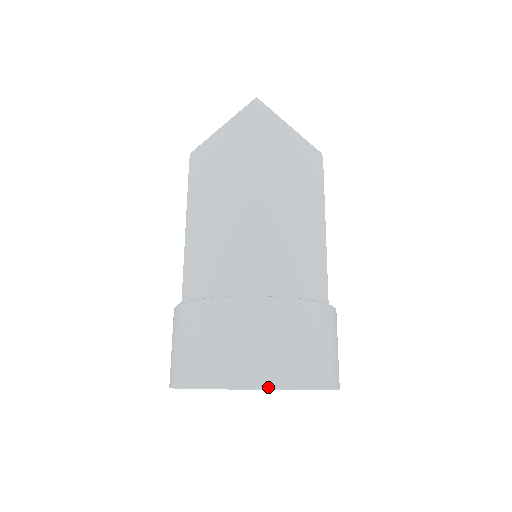
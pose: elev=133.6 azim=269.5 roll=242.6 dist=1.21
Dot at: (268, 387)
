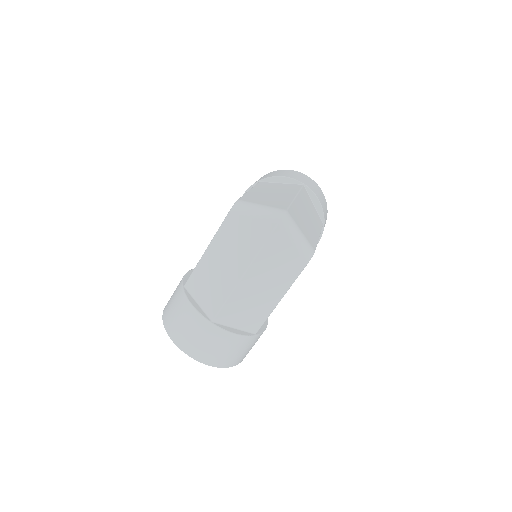
Dot at: (196, 359)
